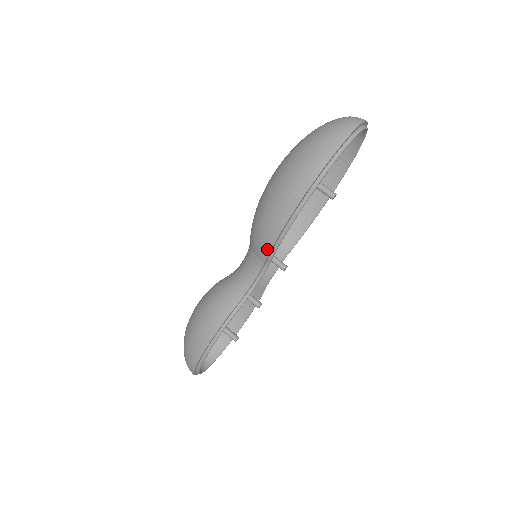
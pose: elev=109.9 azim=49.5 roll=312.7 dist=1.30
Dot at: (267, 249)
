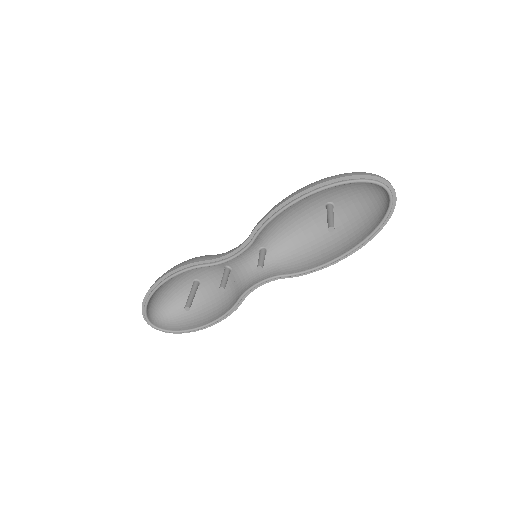
Dot at: (257, 224)
